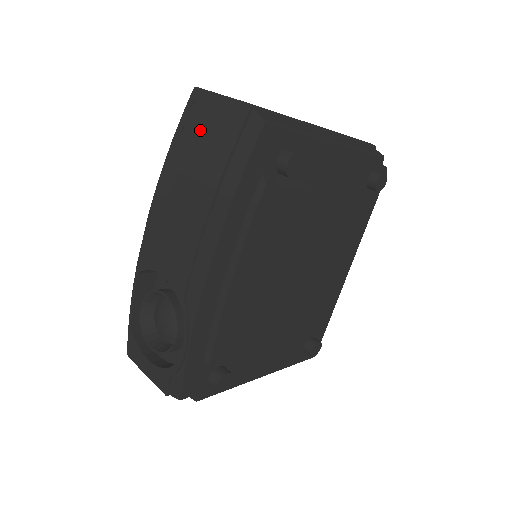
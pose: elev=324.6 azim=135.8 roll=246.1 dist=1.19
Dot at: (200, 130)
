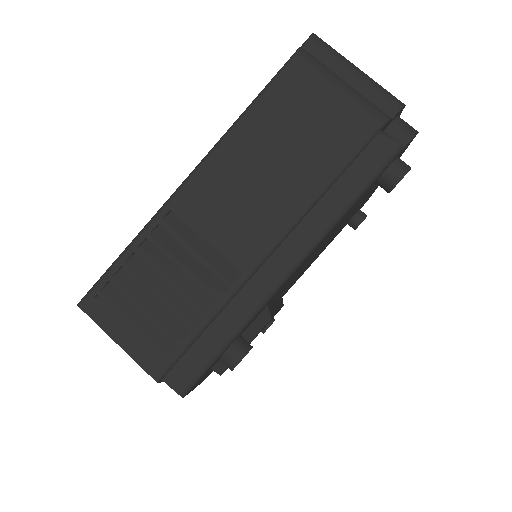
Dot at: occluded
